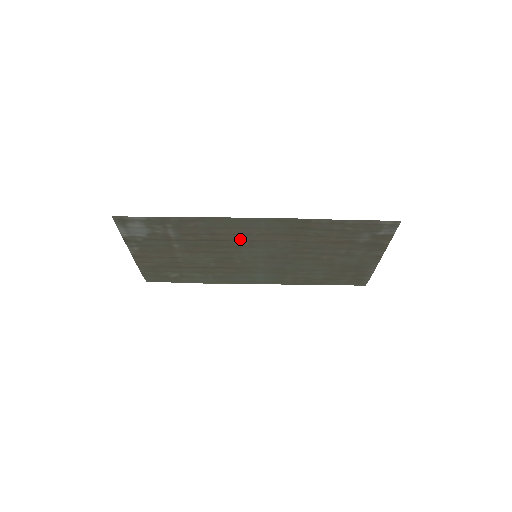
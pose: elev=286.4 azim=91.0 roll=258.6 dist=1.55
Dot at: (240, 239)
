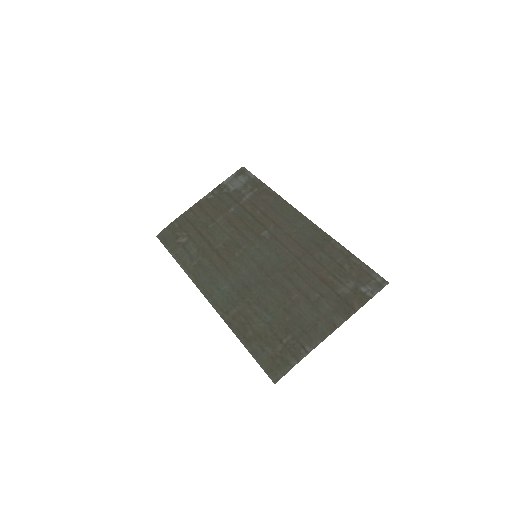
Dot at: (271, 230)
